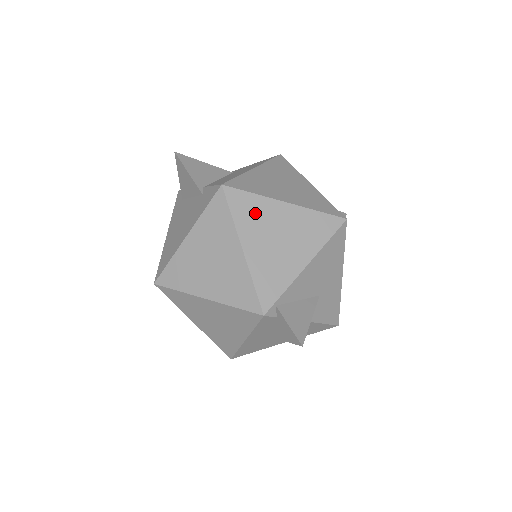
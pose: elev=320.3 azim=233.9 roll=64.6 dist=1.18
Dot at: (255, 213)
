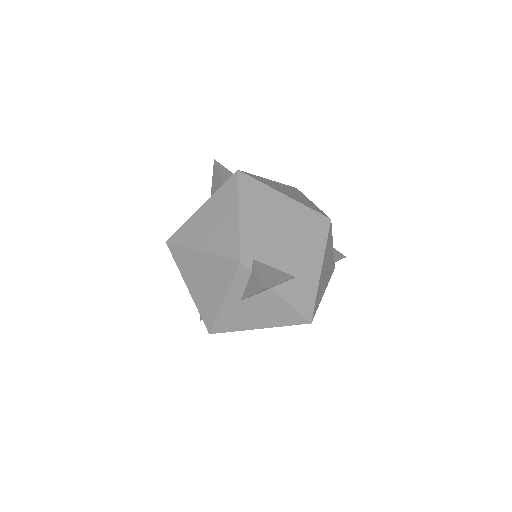
Dot at: (257, 194)
